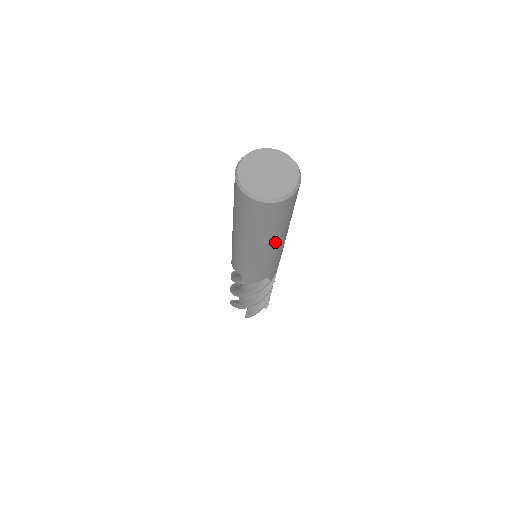
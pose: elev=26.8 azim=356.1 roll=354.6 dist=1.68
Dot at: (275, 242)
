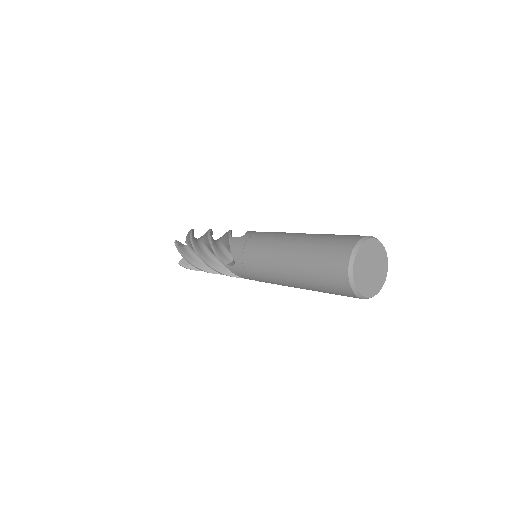
Dot at: occluded
